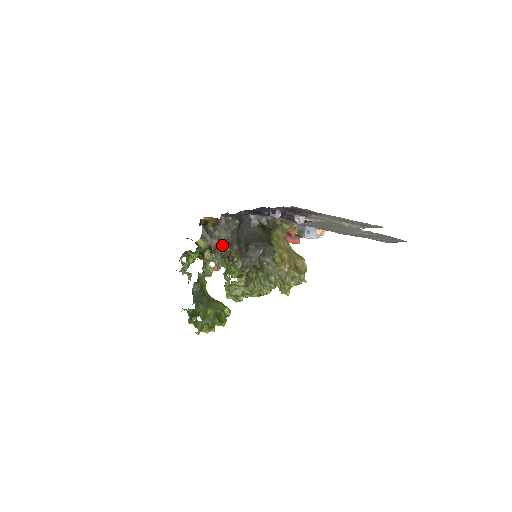
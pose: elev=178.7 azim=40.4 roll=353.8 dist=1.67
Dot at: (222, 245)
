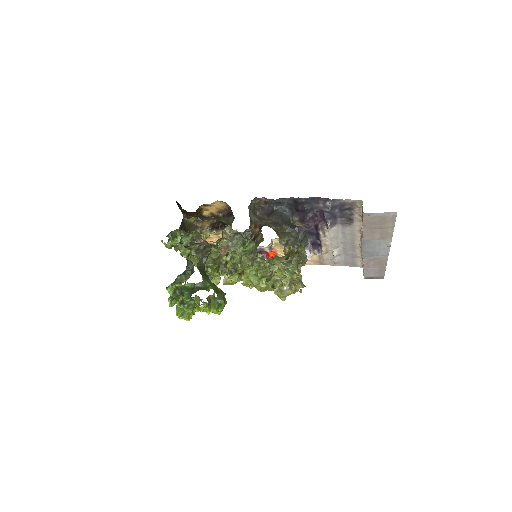
Dot at: (252, 224)
